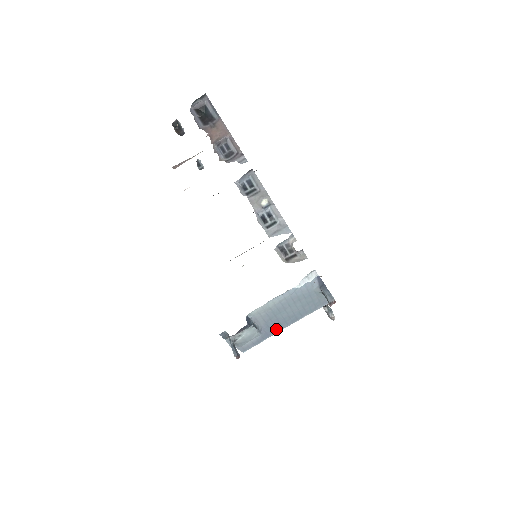
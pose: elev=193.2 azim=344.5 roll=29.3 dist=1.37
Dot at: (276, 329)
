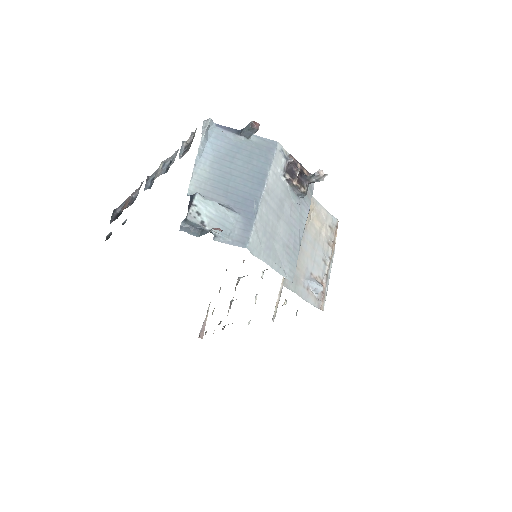
Dot at: (252, 202)
